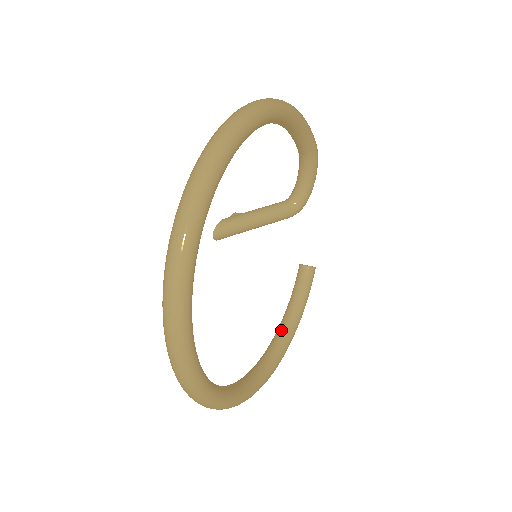
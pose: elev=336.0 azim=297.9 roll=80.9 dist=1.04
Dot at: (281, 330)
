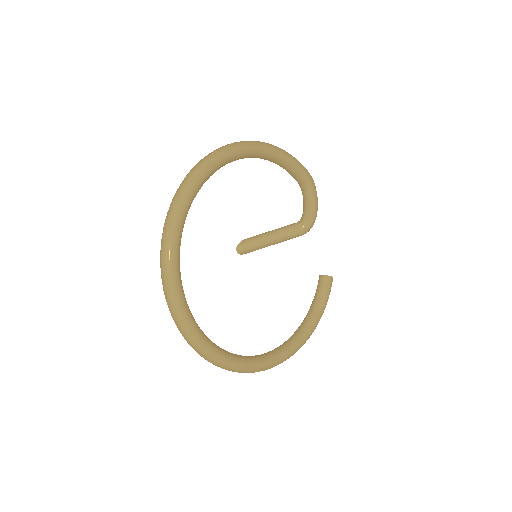
Dot at: (300, 327)
